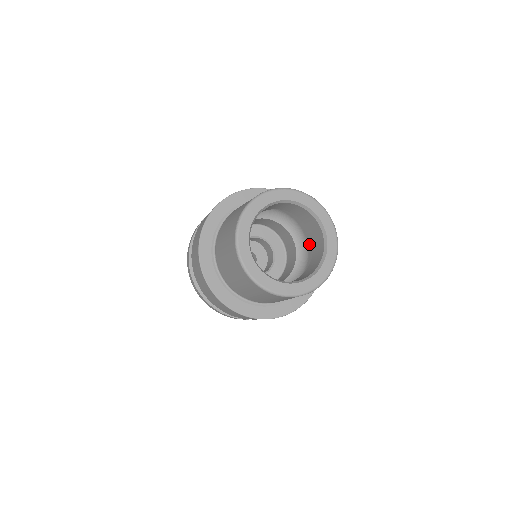
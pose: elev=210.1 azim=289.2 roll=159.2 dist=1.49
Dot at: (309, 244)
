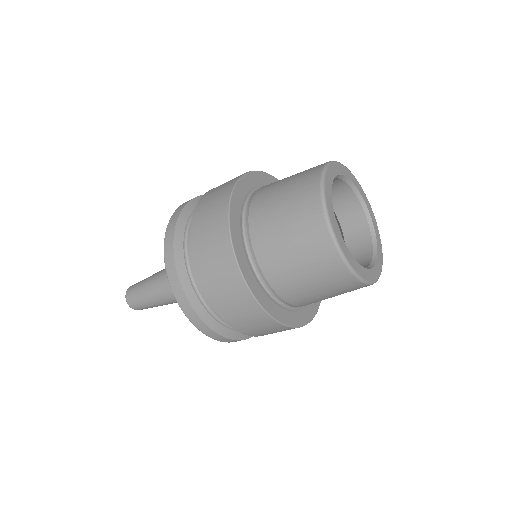
Dot at: occluded
